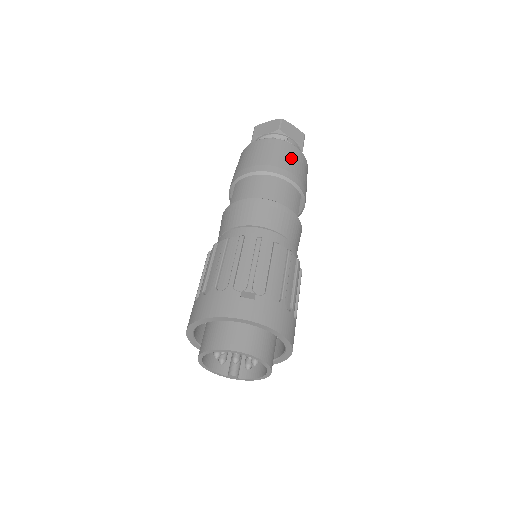
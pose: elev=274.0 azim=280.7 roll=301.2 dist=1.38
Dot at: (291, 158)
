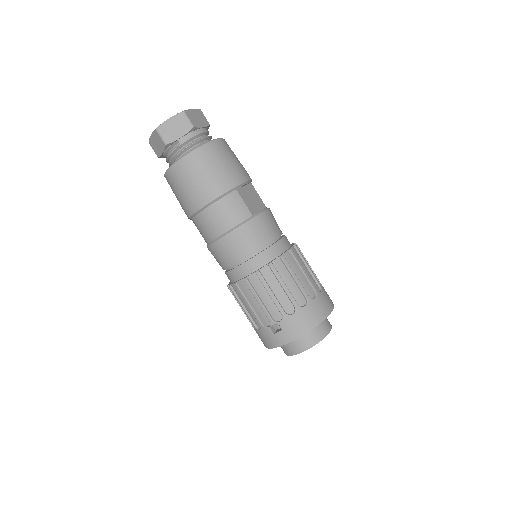
Dot at: (200, 173)
